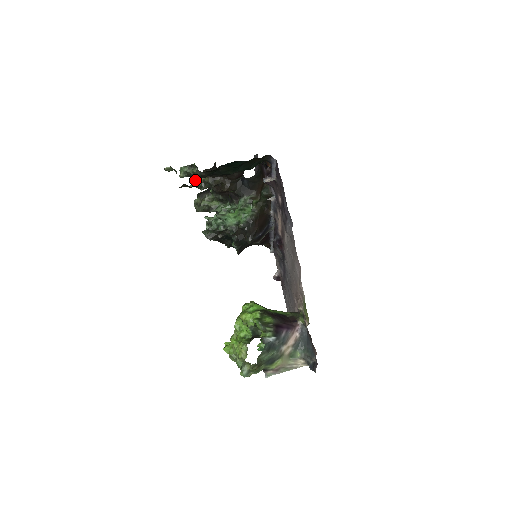
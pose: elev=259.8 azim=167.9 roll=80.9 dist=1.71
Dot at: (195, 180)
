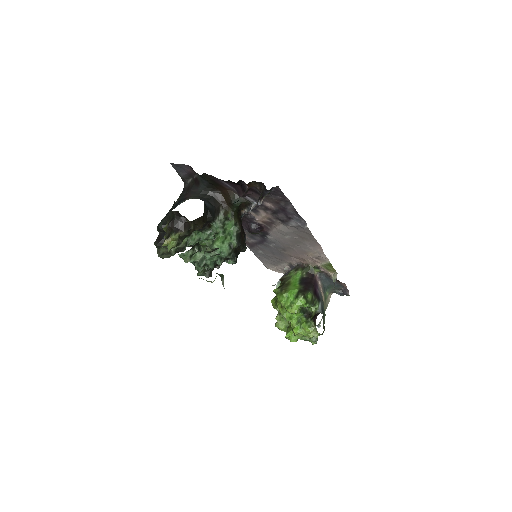
Dot at: (168, 242)
